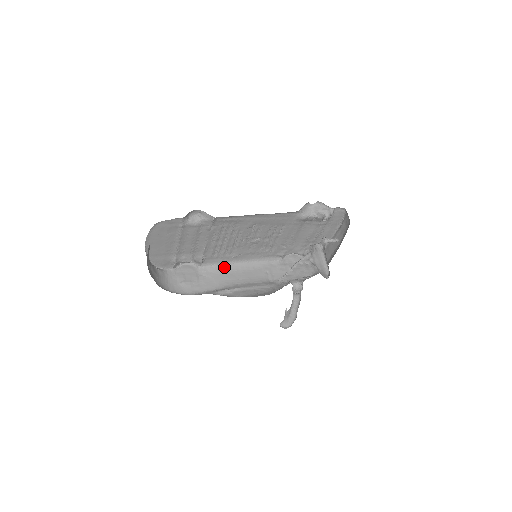
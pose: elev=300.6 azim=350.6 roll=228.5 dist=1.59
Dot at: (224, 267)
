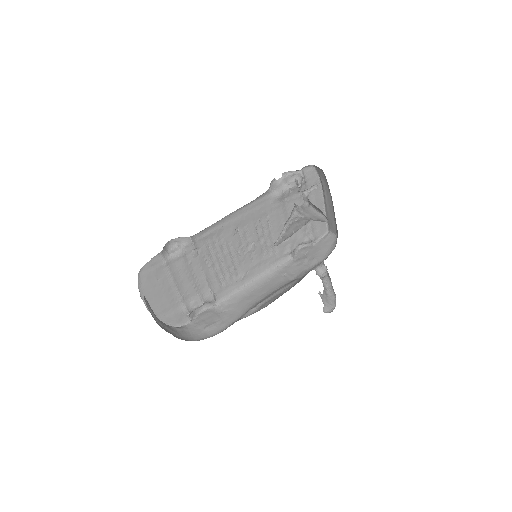
Dot at: (240, 293)
